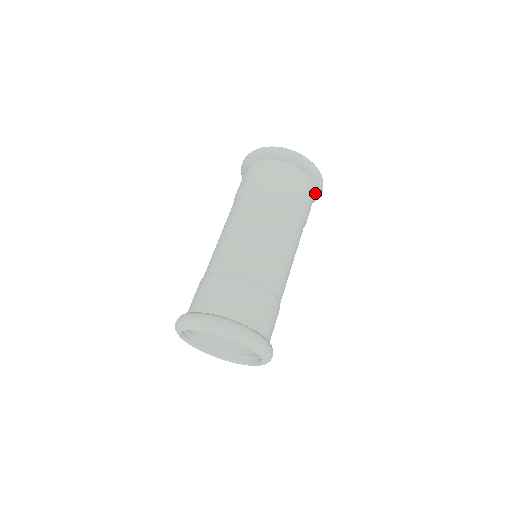
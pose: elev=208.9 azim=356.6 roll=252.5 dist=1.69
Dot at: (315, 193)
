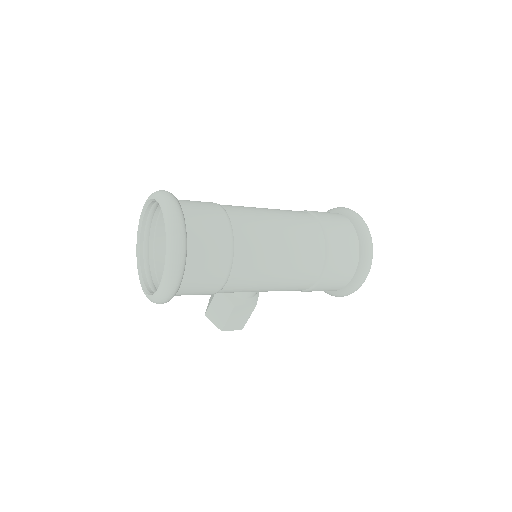
Dot at: (350, 281)
